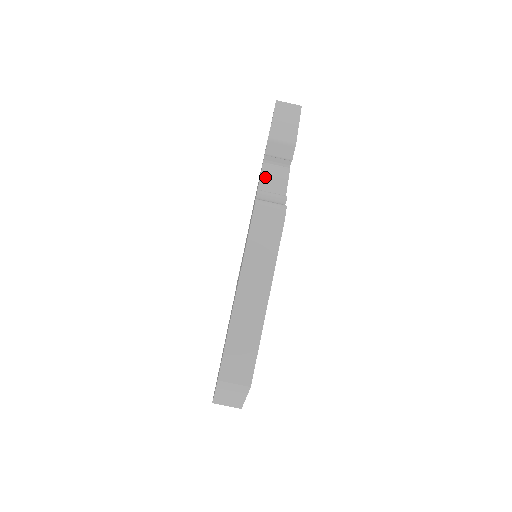
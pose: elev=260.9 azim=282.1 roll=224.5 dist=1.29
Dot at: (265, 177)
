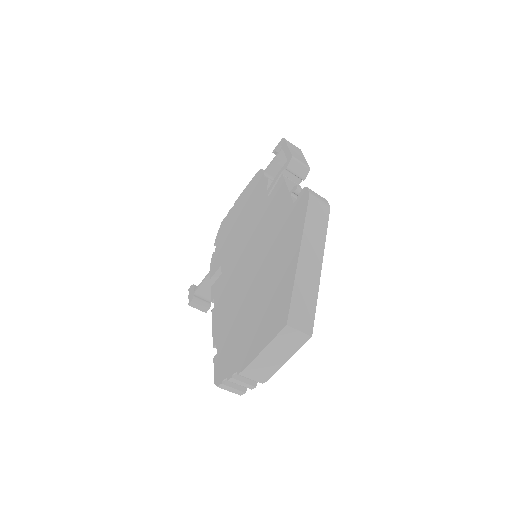
Dot at: (289, 184)
